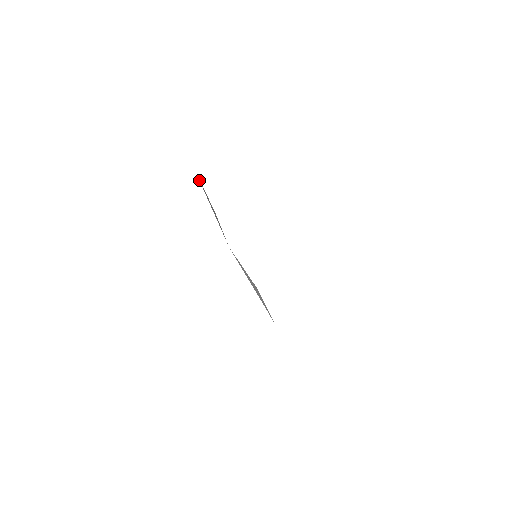
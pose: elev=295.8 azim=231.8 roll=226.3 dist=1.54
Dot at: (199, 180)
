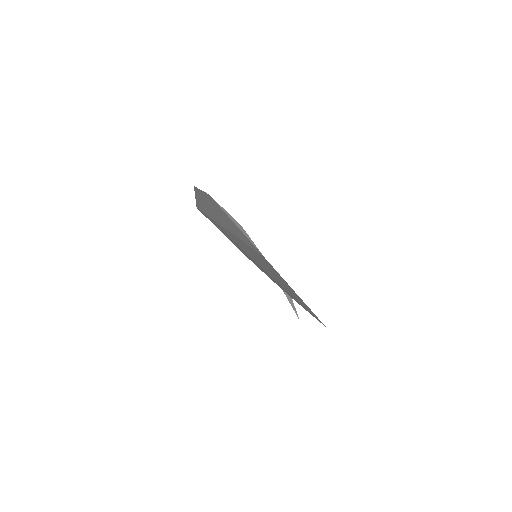
Dot at: (213, 199)
